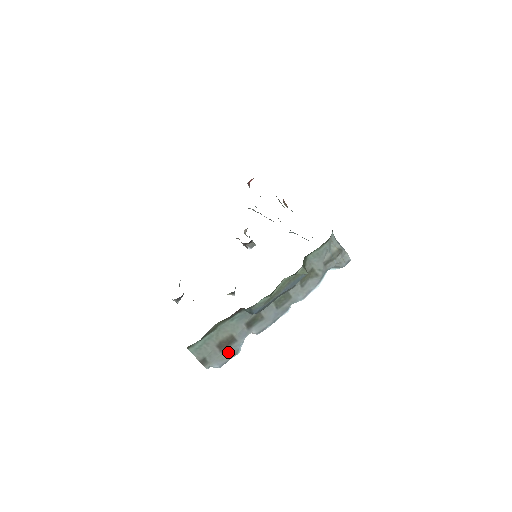
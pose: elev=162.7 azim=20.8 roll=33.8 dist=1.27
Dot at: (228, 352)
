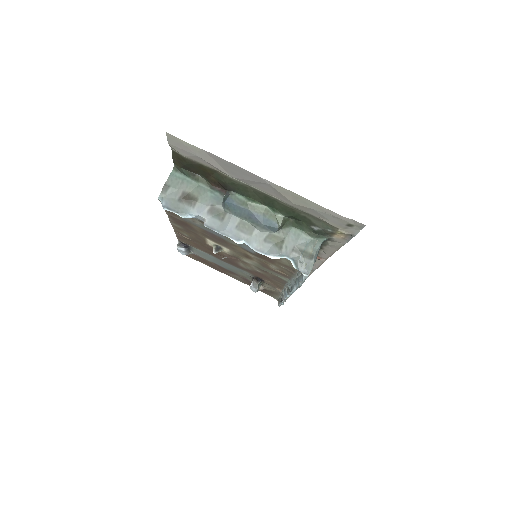
Dot at: (181, 205)
